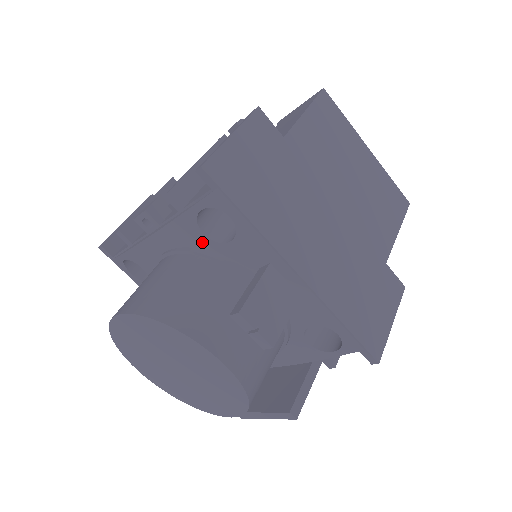
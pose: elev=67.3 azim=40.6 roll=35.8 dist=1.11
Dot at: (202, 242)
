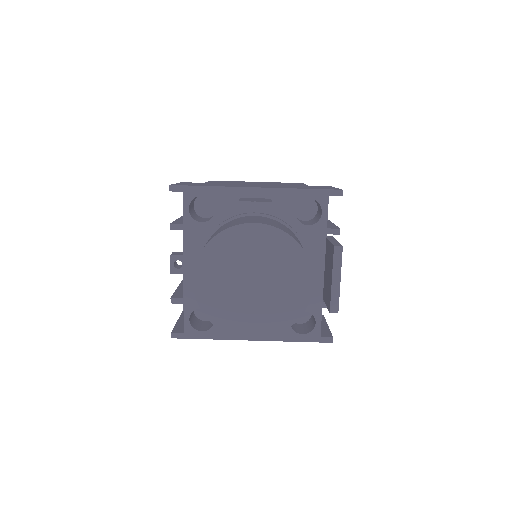
Dot at: (206, 229)
